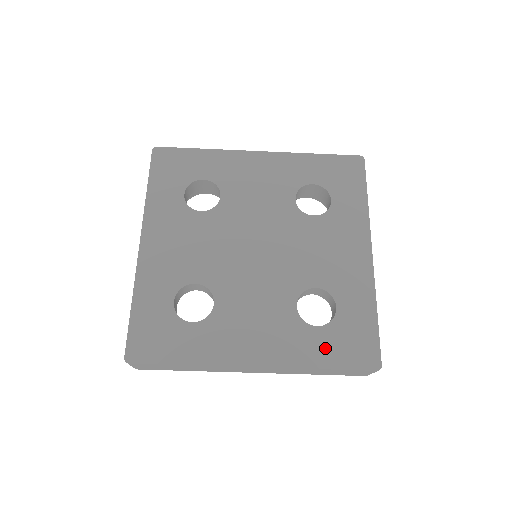
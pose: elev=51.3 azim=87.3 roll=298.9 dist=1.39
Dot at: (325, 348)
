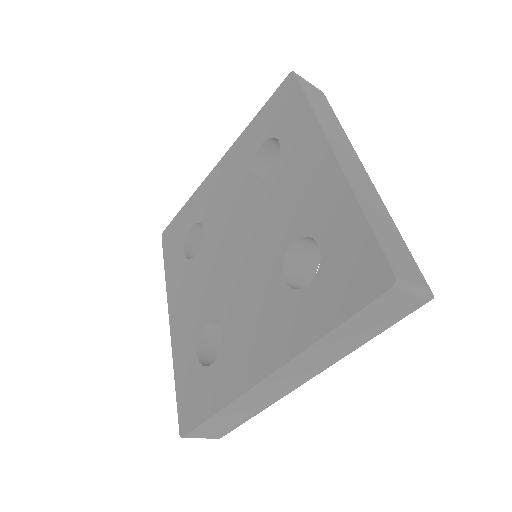
Dot at: (323, 304)
